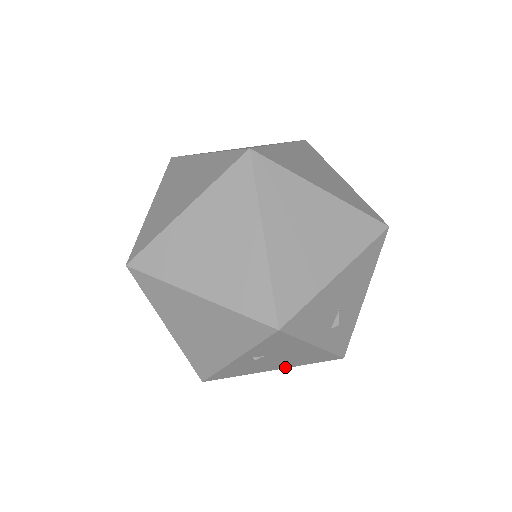
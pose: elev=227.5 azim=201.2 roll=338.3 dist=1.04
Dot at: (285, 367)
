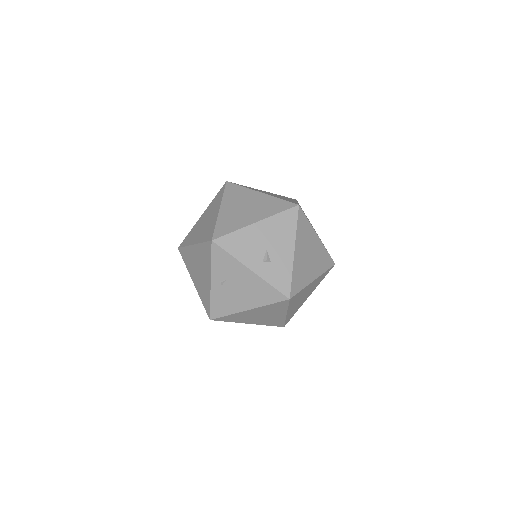
Dot at: (254, 307)
